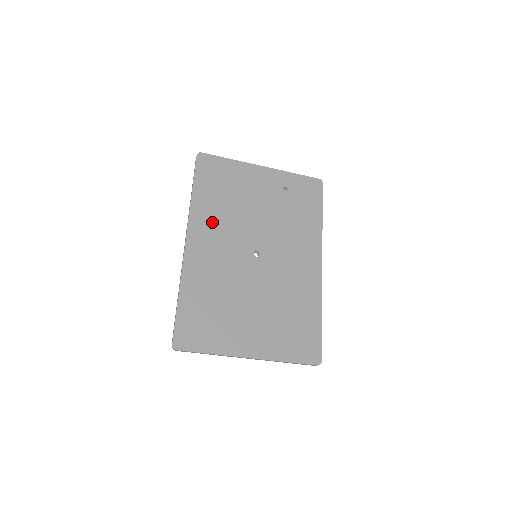
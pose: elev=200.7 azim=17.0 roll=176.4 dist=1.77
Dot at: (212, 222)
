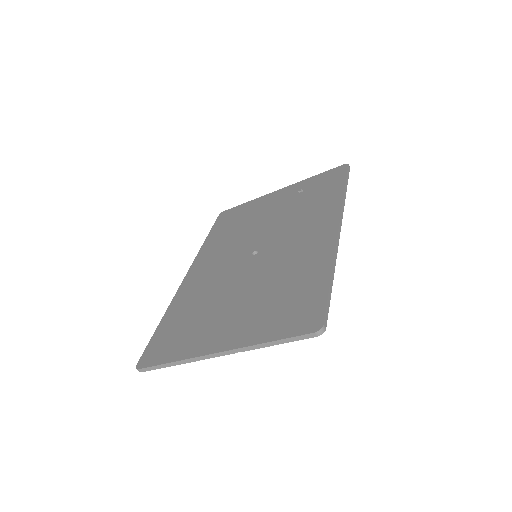
Dot at: (216, 250)
